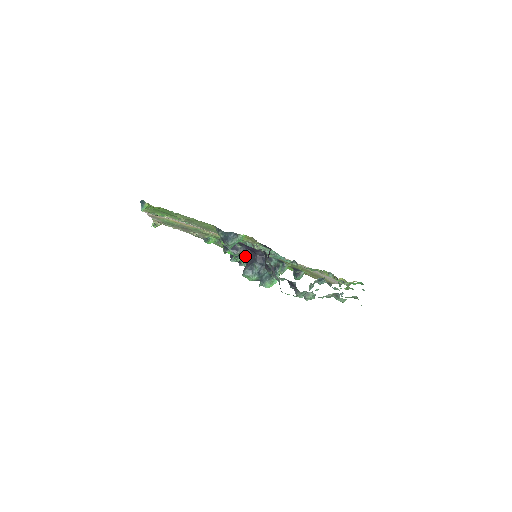
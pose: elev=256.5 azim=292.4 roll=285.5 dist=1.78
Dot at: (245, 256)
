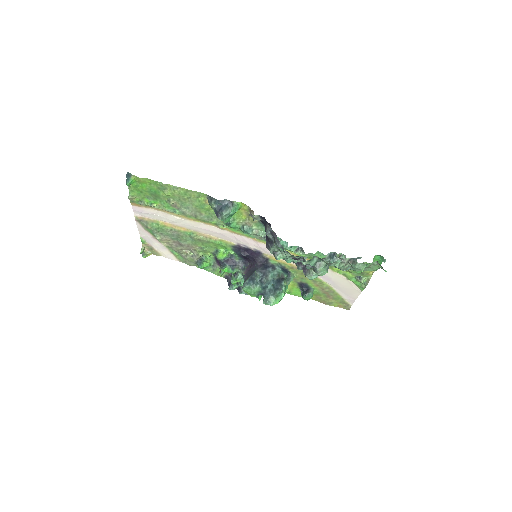
Dot at: (244, 270)
